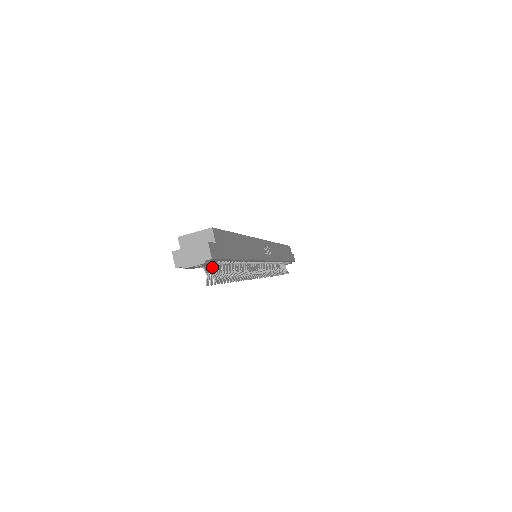
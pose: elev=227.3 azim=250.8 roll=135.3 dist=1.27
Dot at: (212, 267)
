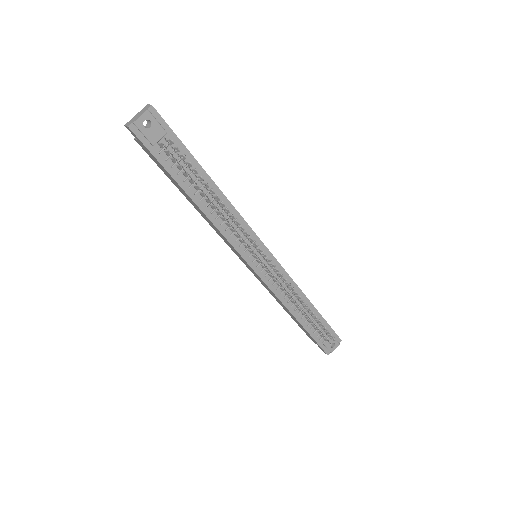
Dot at: (165, 139)
